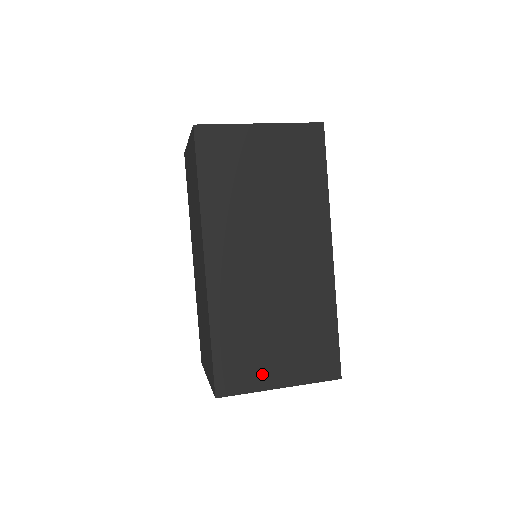
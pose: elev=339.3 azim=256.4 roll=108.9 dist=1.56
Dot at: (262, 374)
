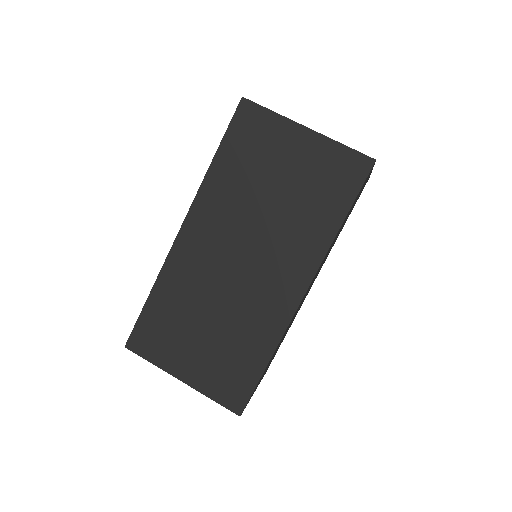
Dot at: (173, 357)
